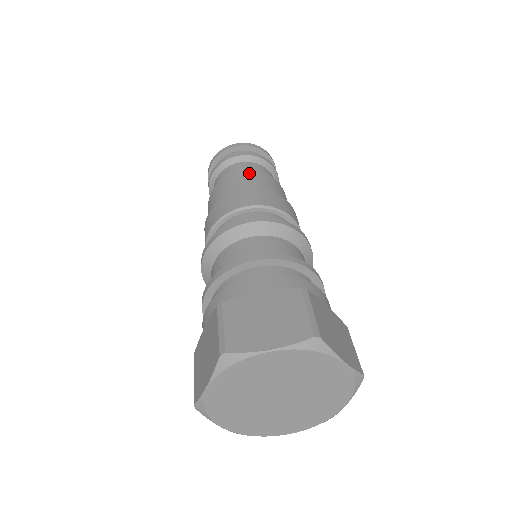
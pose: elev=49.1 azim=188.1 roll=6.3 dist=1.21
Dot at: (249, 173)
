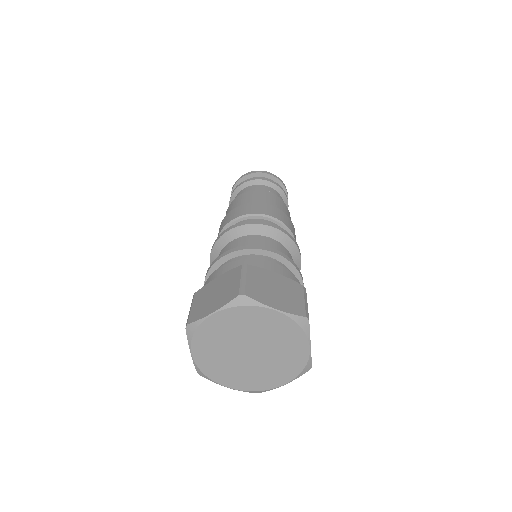
Dot at: (243, 195)
